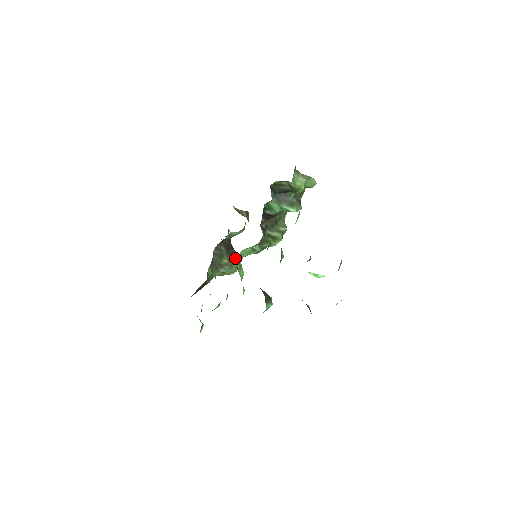
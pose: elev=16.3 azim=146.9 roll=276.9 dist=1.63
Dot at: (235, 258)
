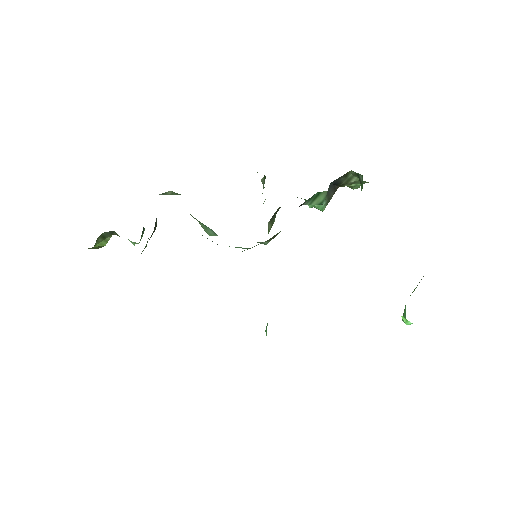
Dot at: (143, 230)
